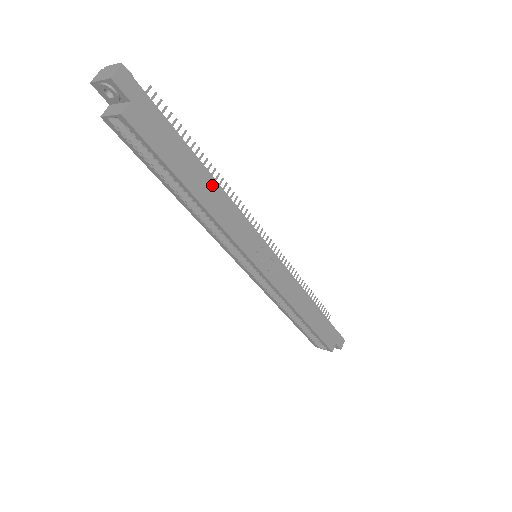
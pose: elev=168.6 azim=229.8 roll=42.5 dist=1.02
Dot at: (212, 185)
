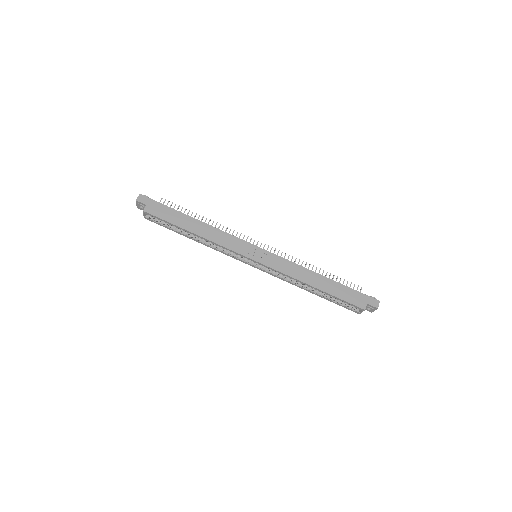
Dot at: (201, 225)
